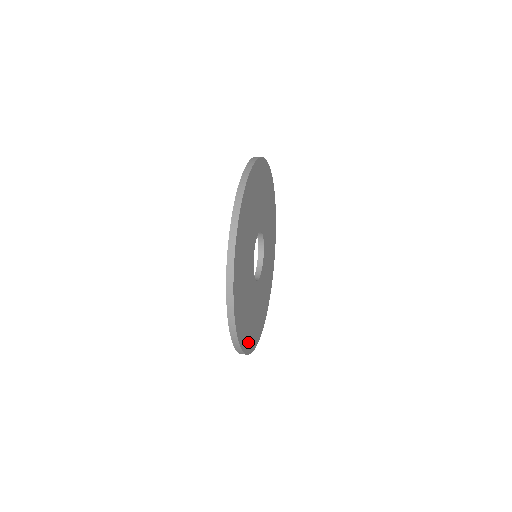
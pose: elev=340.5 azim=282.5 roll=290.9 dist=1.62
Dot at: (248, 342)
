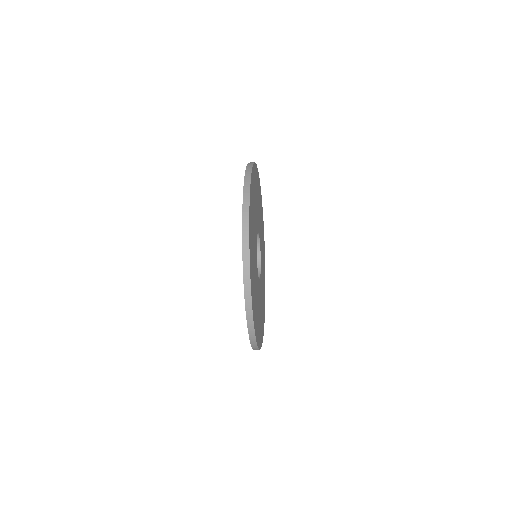
Dot at: (258, 337)
